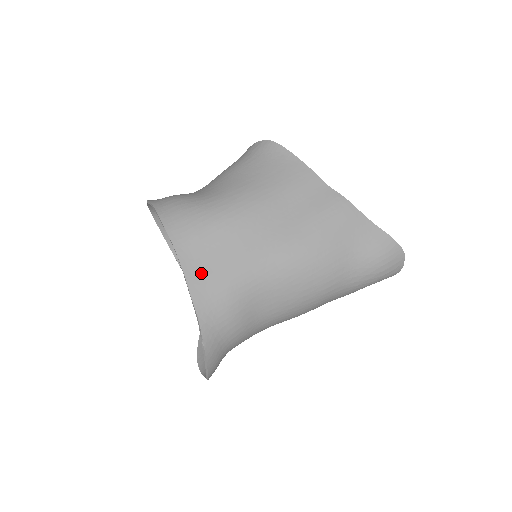
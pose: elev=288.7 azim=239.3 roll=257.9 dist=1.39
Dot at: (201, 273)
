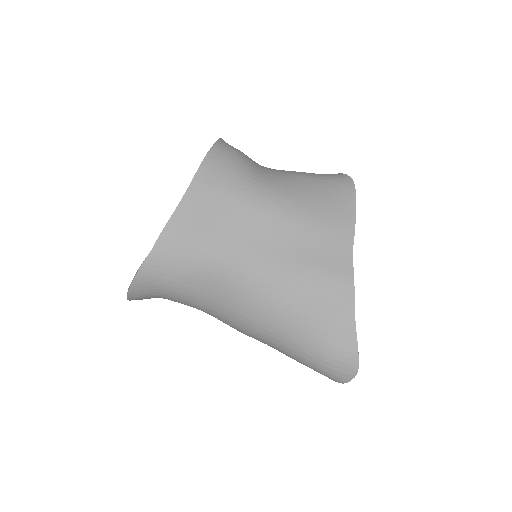
Dot at: (188, 220)
